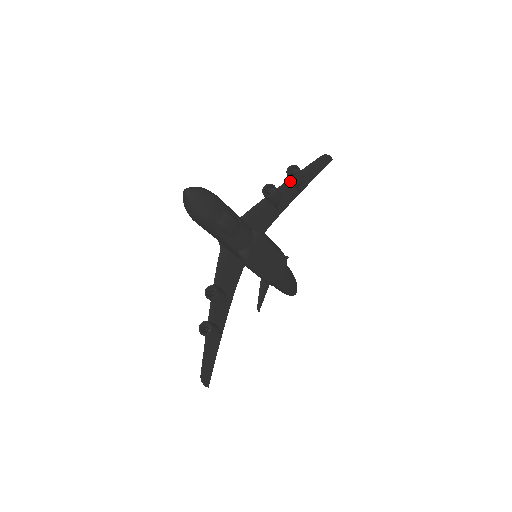
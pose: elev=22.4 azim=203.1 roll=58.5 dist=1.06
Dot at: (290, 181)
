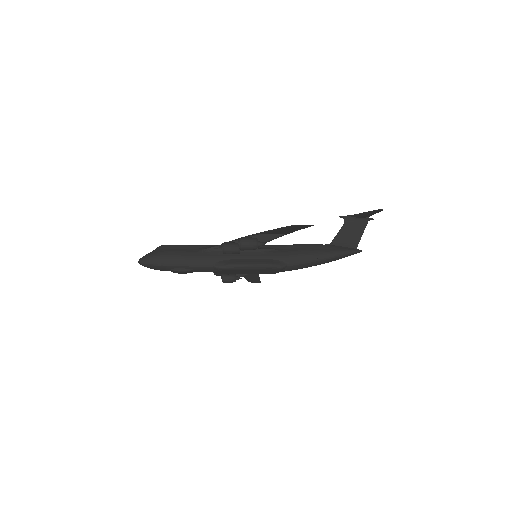
Dot at: (261, 234)
